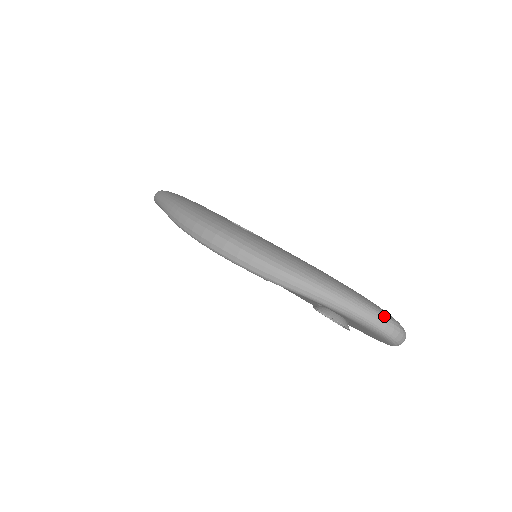
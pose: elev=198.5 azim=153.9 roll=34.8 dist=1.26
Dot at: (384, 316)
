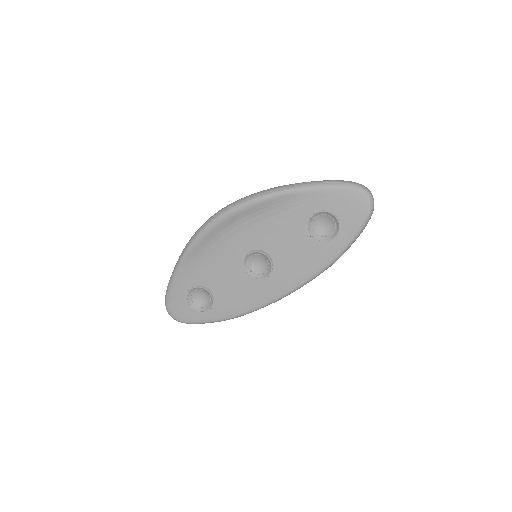
Dot at: occluded
